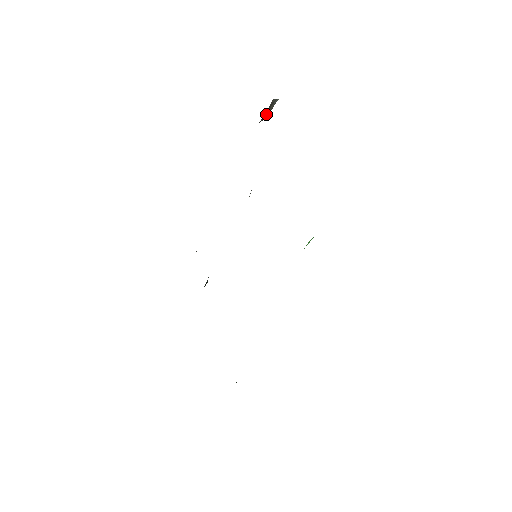
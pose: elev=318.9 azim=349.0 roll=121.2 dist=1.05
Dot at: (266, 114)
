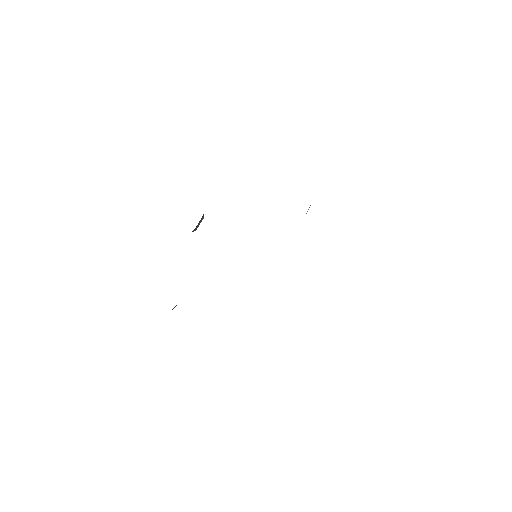
Dot at: (197, 226)
